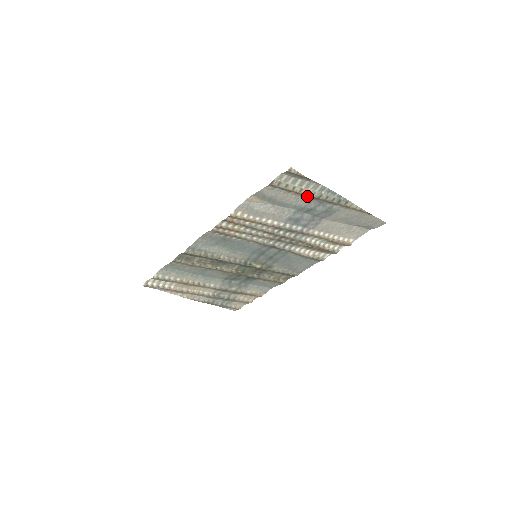
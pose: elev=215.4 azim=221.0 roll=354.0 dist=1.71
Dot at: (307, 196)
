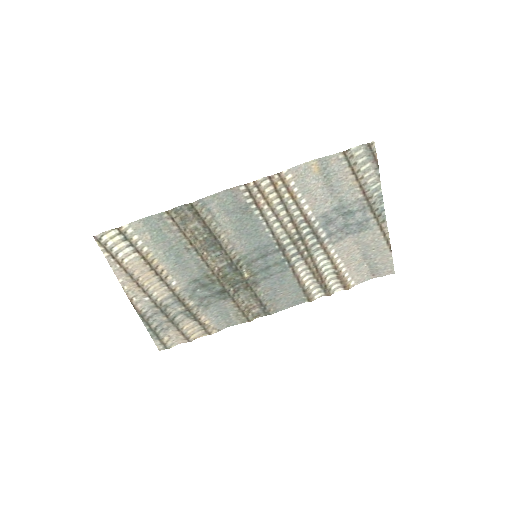
Dot at: (361, 189)
